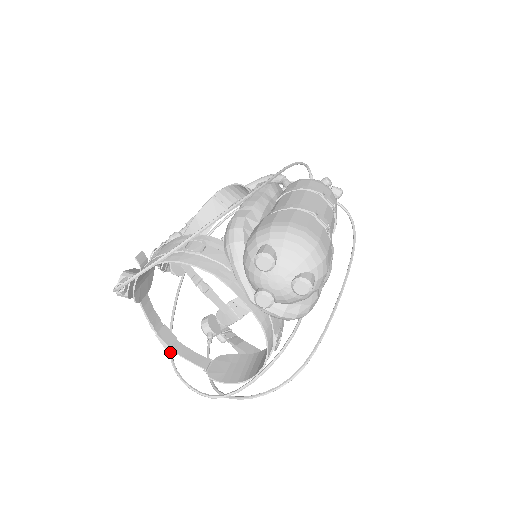
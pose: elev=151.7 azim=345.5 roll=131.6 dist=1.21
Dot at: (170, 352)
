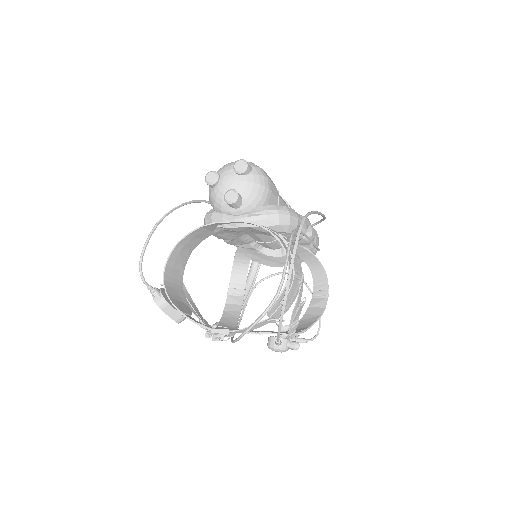
Dot at: (234, 340)
